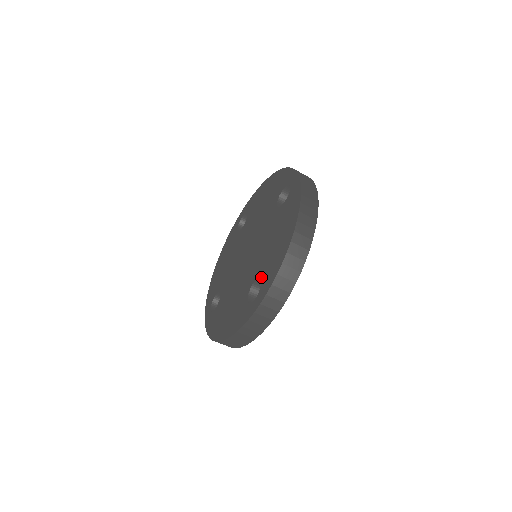
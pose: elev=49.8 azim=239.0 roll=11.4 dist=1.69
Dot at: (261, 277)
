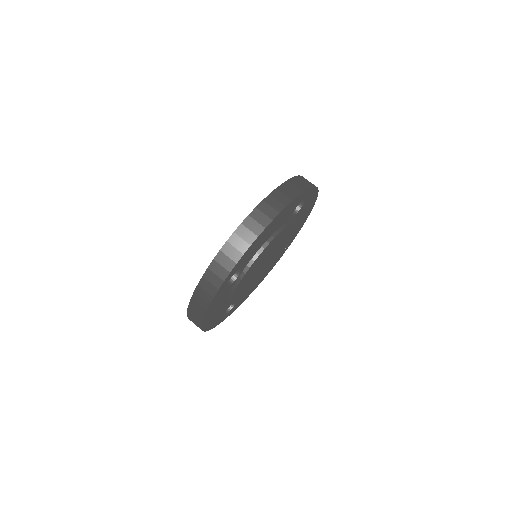
Dot at: occluded
